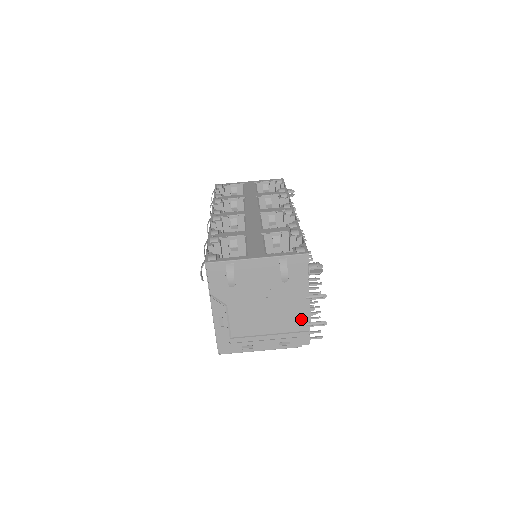
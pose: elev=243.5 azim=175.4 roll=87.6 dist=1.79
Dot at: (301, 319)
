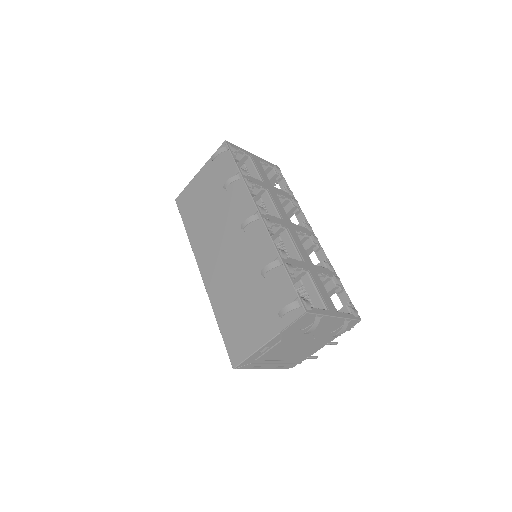
Dot at: (308, 354)
